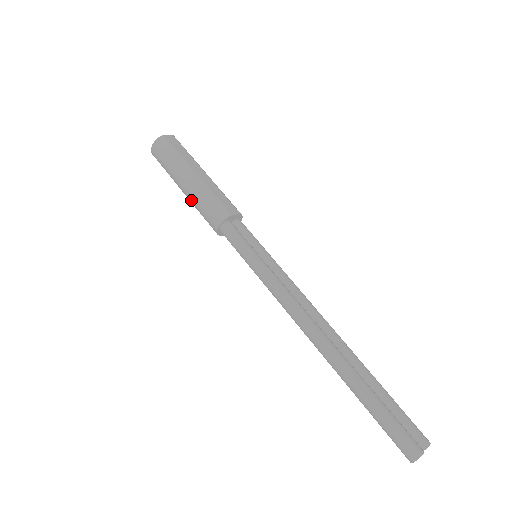
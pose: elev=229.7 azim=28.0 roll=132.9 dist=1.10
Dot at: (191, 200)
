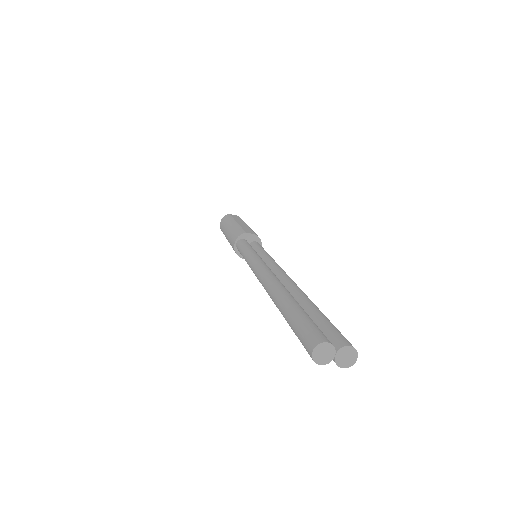
Dot at: (228, 240)
